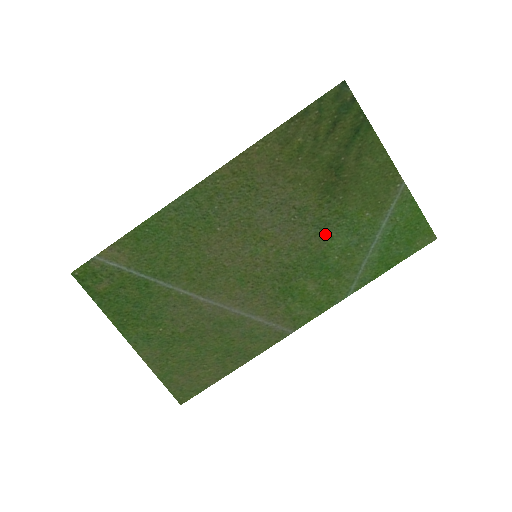
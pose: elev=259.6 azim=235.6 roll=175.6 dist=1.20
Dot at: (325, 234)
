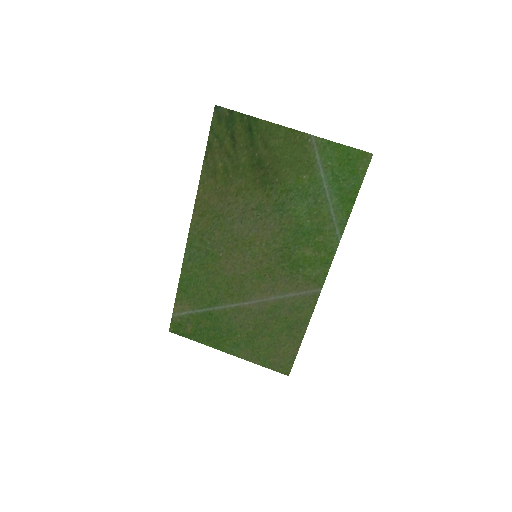
Dot at: (287, 211)
